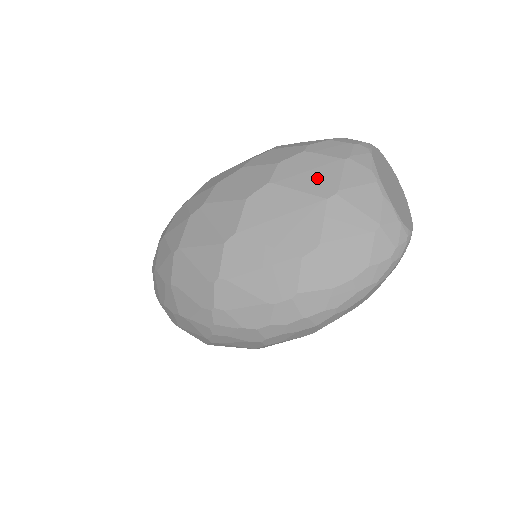
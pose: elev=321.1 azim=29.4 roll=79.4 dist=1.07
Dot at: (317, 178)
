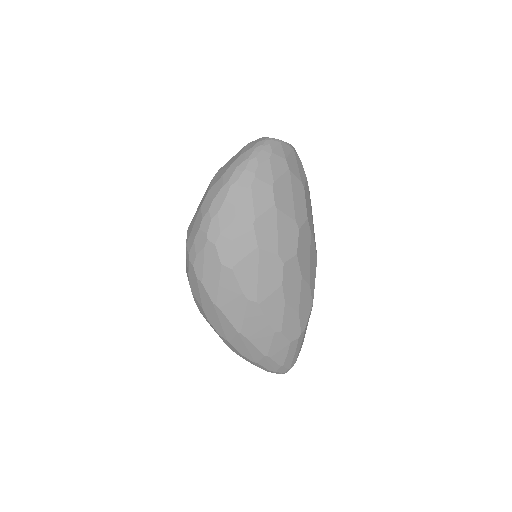
Dot at: occluded
